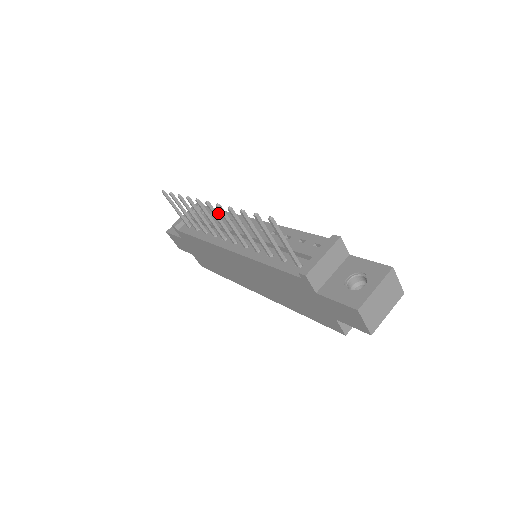
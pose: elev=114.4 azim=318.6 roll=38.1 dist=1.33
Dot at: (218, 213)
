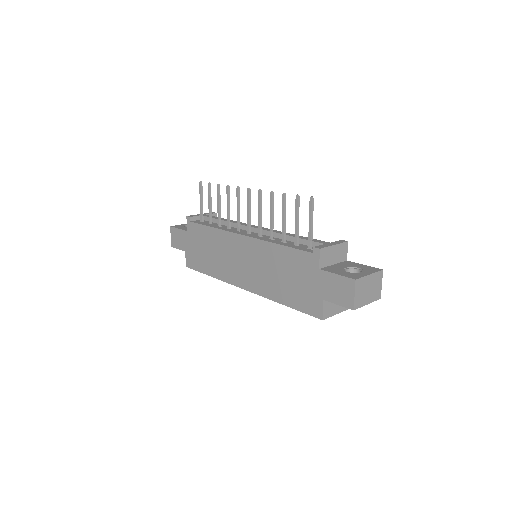
Dot at: occluded
